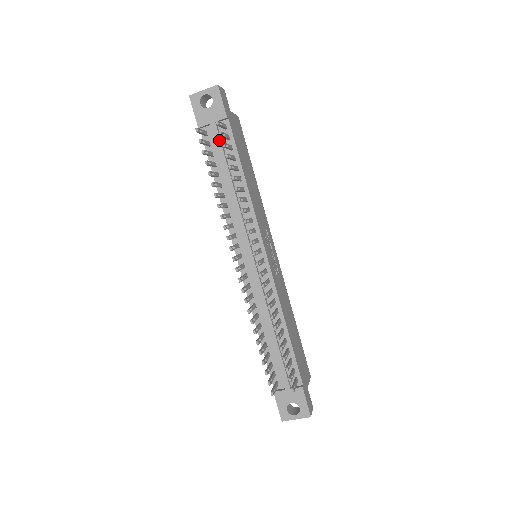
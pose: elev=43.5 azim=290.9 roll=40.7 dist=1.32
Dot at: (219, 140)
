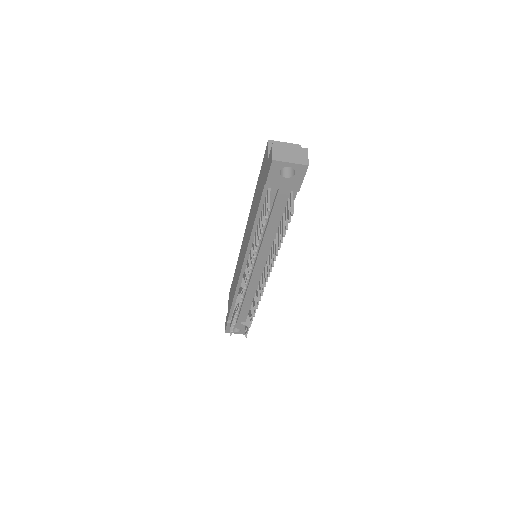
Dot at: (279, 203)
